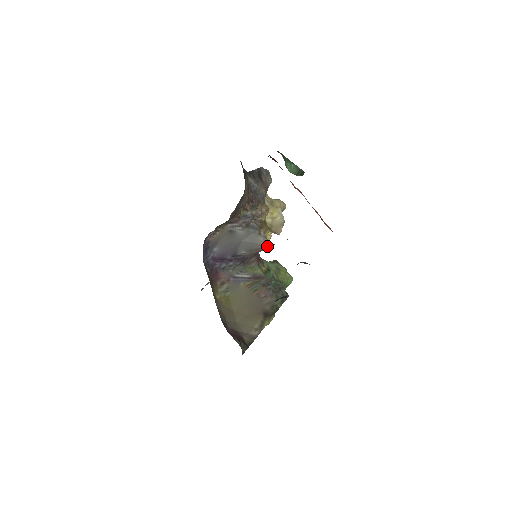
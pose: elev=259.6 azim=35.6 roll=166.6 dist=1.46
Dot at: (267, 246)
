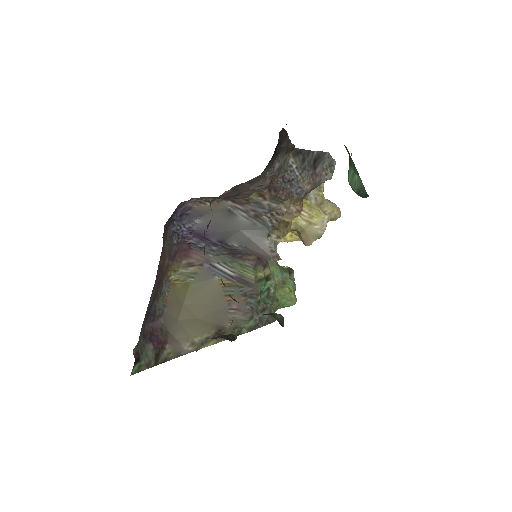
Dot at: (269, 256)
